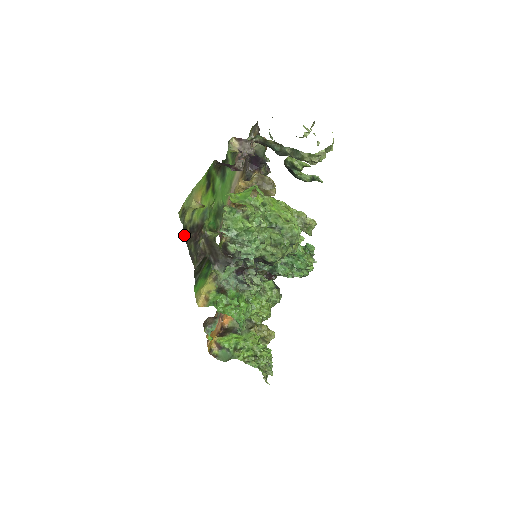
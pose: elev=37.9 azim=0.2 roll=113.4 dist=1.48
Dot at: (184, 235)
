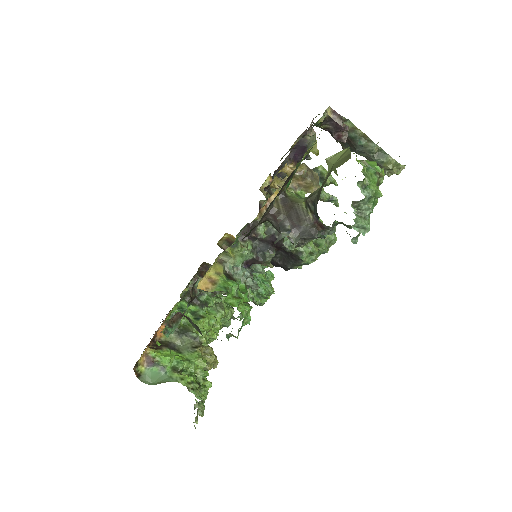
Dot at: occluded
